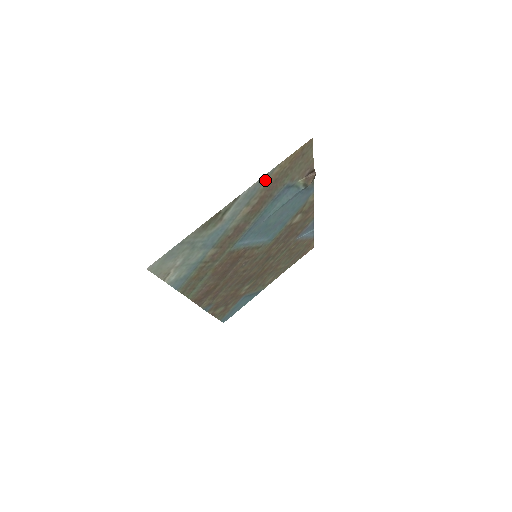
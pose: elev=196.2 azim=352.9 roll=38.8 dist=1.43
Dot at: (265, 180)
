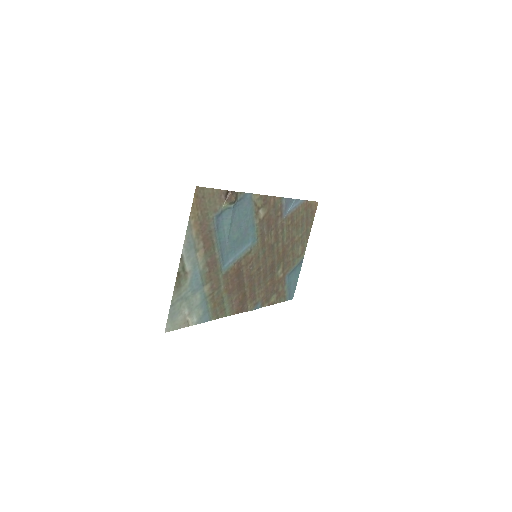
Dot at: (191, 232)
